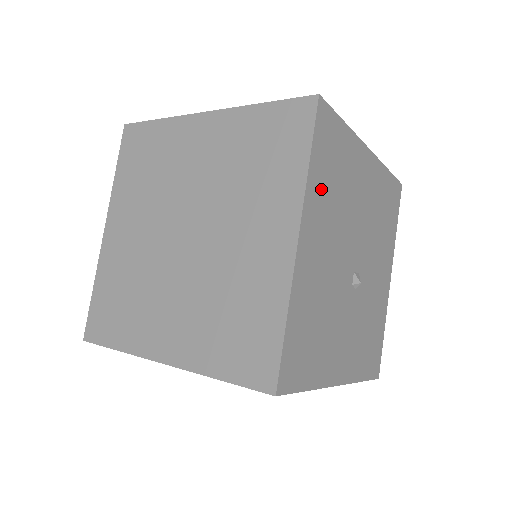
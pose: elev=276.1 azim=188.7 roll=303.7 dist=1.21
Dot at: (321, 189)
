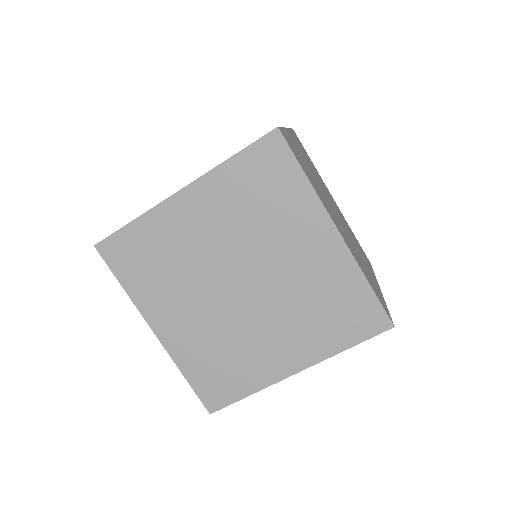
Dot at: occluded
